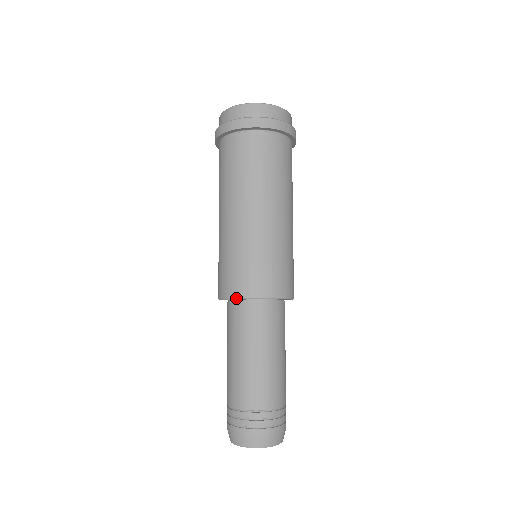
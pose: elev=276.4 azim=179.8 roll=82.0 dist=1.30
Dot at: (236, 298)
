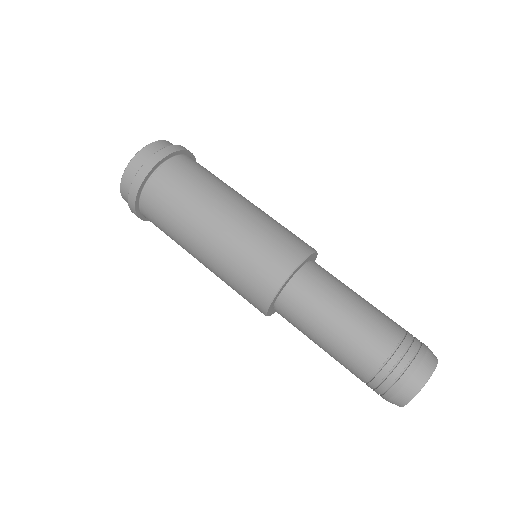
Dot at: (291, 273)
